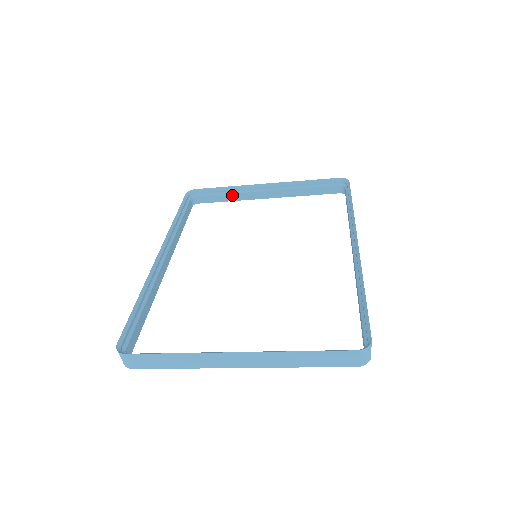
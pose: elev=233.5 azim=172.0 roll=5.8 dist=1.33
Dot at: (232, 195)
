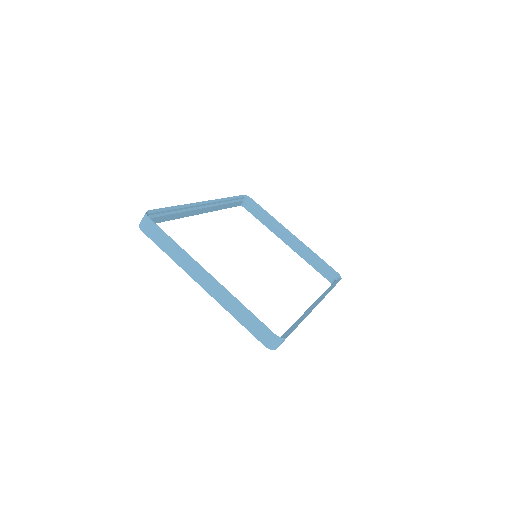
Dot at: (268, 222)
